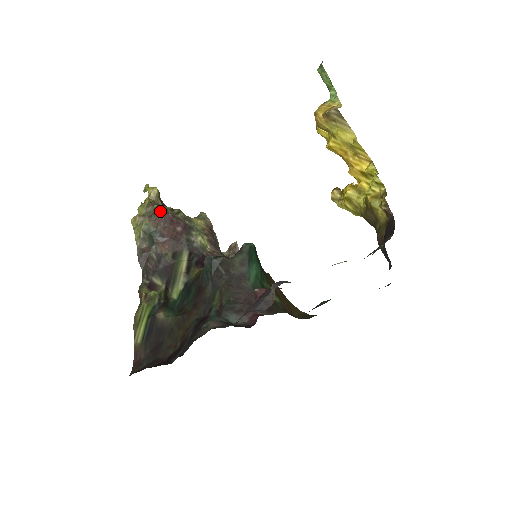
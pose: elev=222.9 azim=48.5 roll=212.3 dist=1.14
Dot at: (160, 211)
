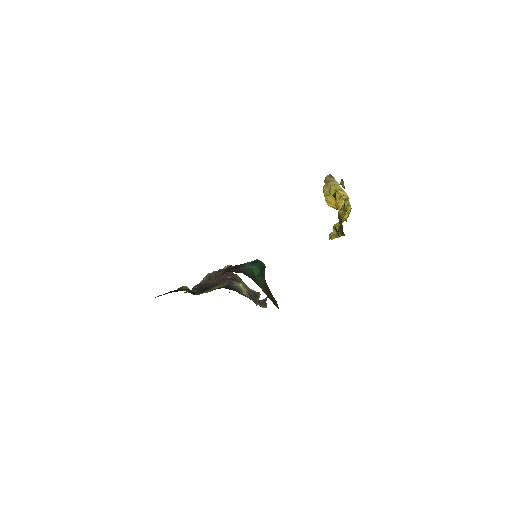
Dot at: (223, 269)
